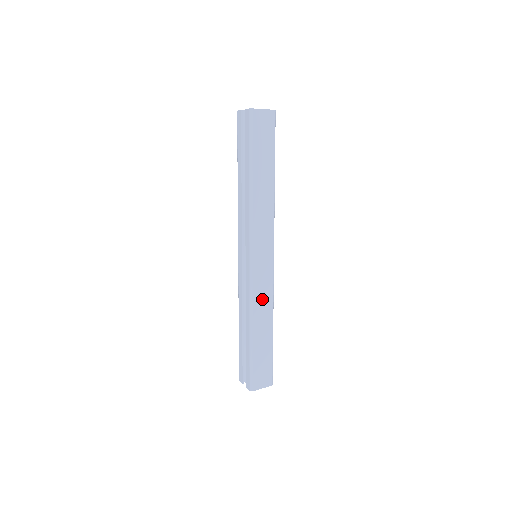
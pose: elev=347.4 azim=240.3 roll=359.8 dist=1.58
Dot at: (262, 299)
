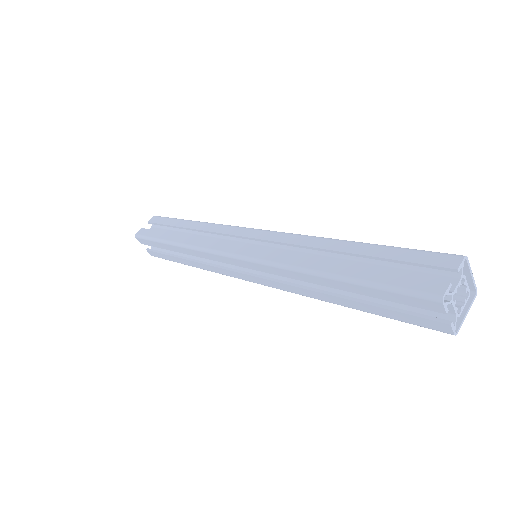
Dot at: occluded
